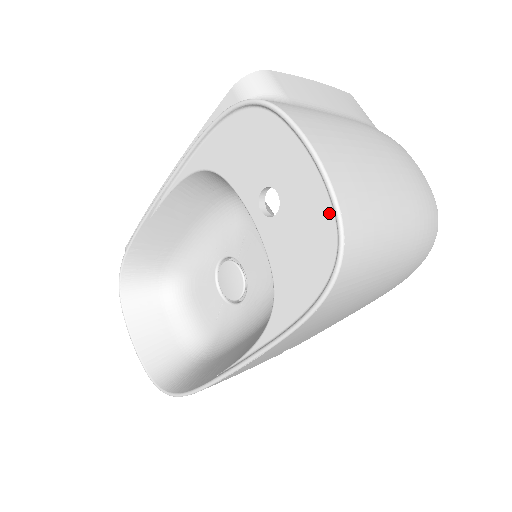
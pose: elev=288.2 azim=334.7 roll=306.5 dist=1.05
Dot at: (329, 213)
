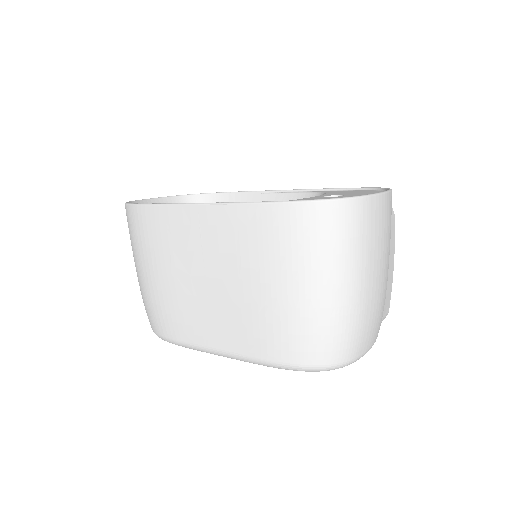
Dot at: occluded
